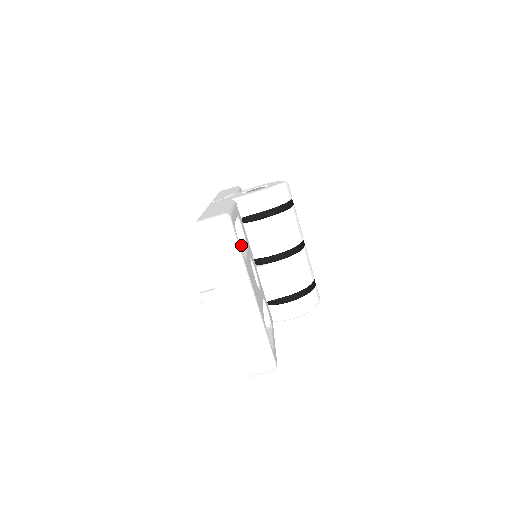
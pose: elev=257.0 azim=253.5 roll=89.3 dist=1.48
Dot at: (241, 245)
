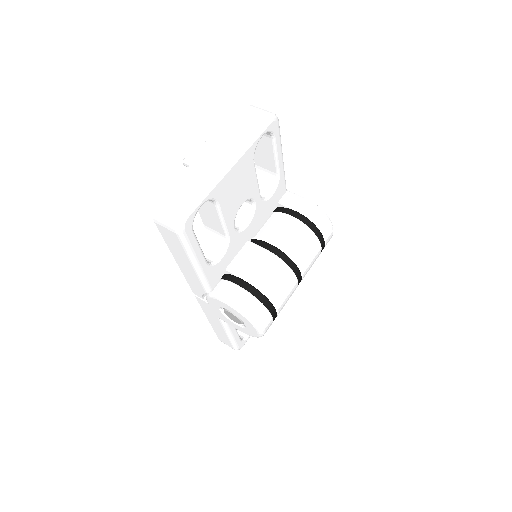
Dot at: occluded
